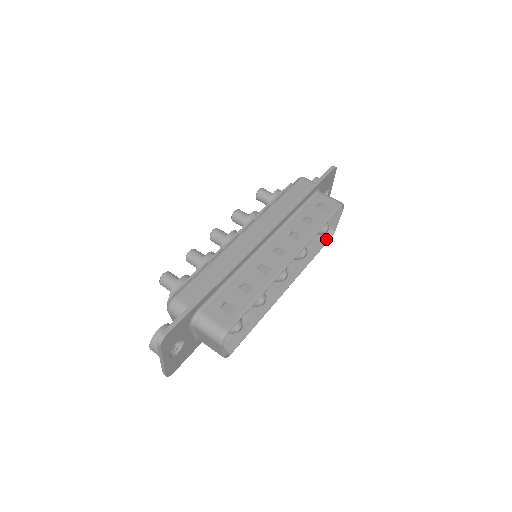
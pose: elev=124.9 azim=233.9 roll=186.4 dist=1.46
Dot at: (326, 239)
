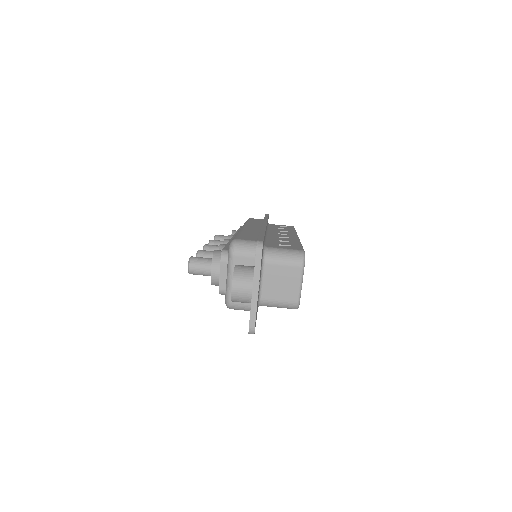
Dot at: occluded
